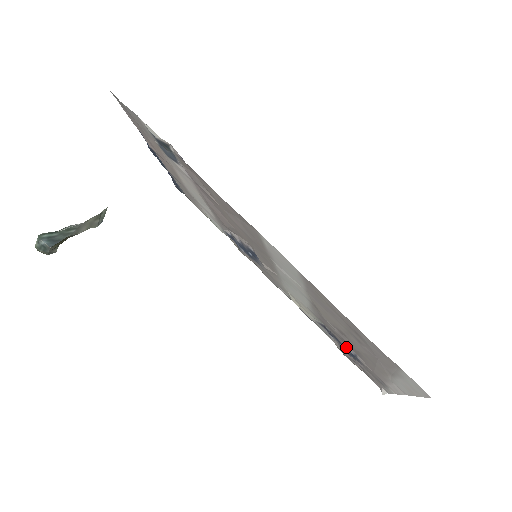
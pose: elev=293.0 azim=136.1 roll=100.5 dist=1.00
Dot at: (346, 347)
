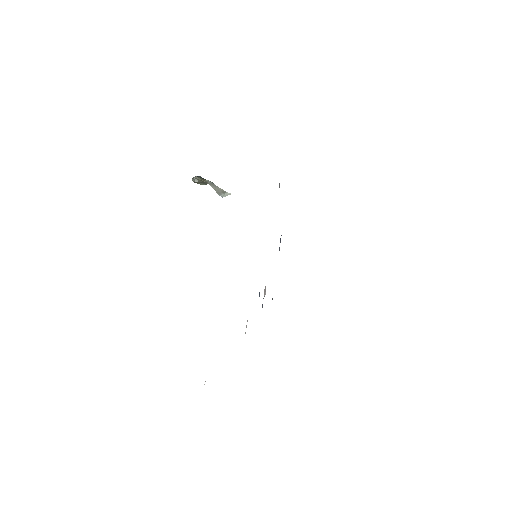
Dot at: occluded
